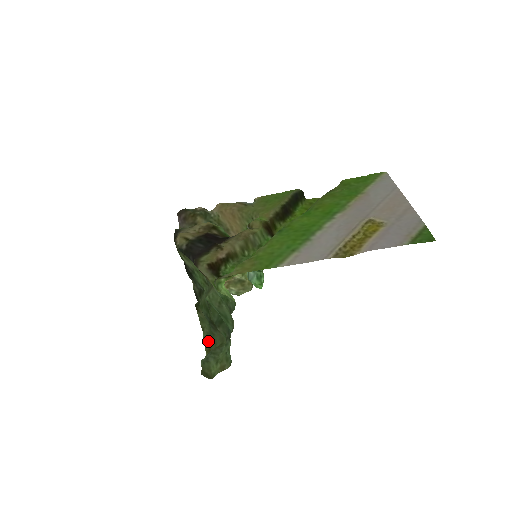
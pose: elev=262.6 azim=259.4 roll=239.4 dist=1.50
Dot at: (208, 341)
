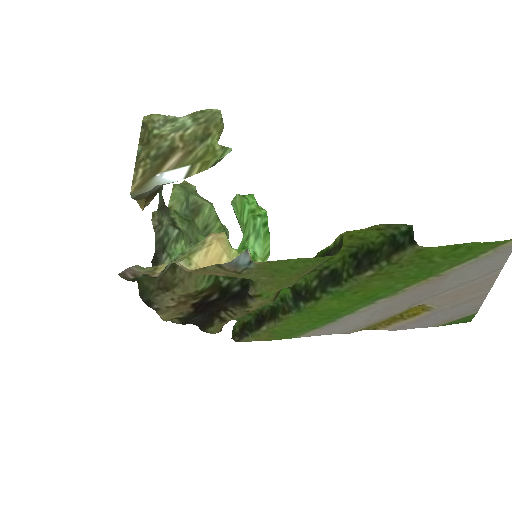
Dot at: (184, 187)
